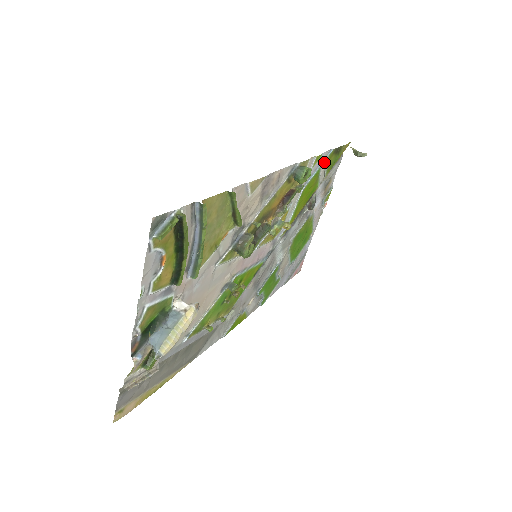
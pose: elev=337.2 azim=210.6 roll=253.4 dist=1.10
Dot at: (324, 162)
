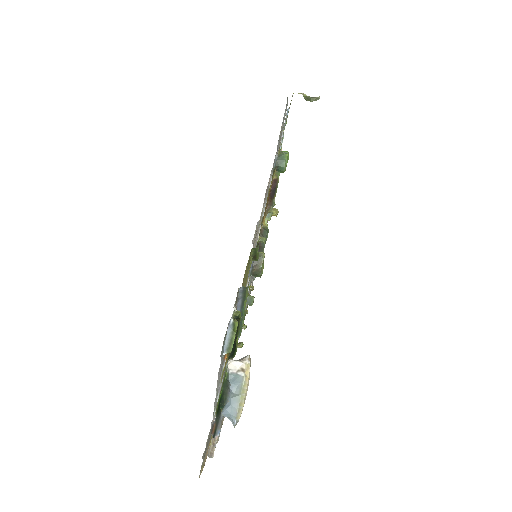
Dot at: (284, 125)
